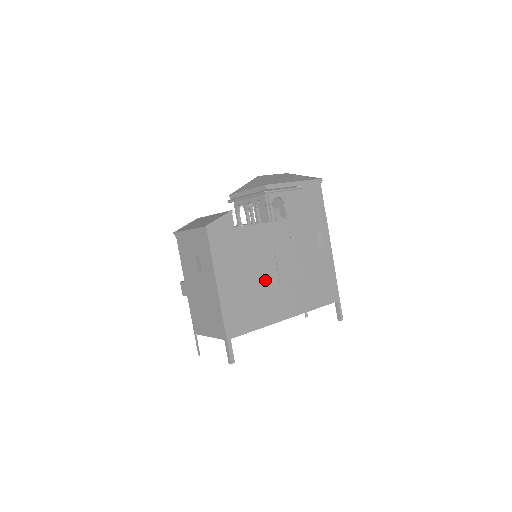
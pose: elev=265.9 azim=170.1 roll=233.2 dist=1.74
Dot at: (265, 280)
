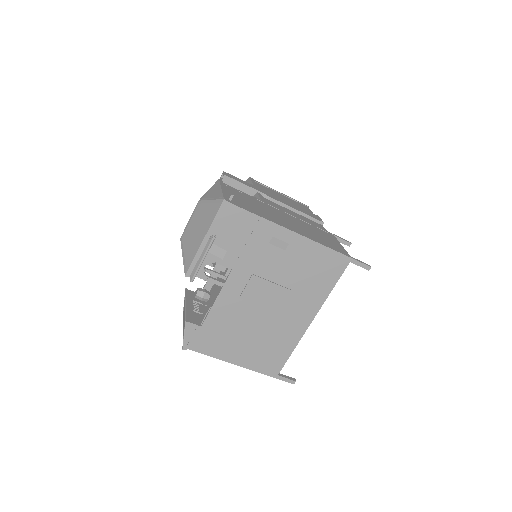
Dot at: (263, 324)
